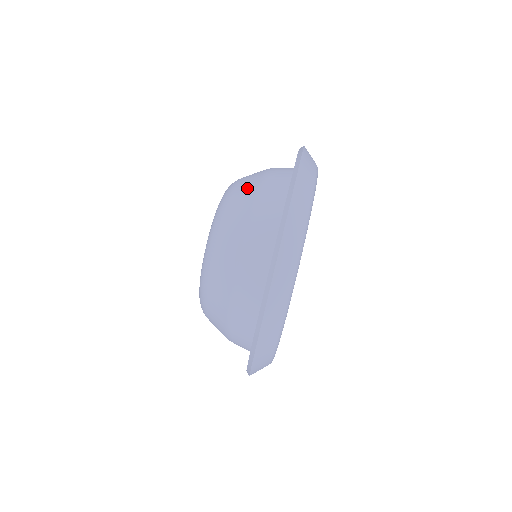
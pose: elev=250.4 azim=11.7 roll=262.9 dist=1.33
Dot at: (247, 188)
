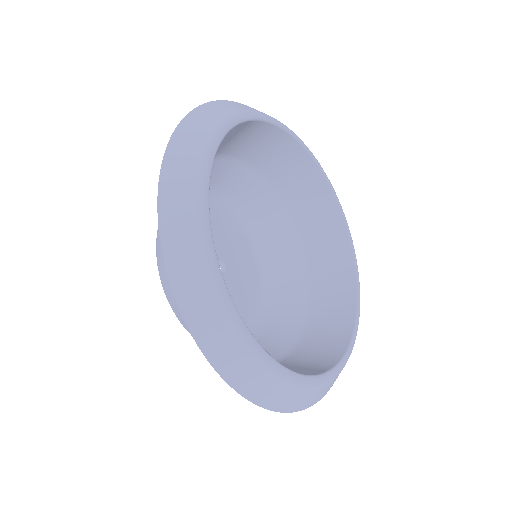
Dot at: (168, 291)
